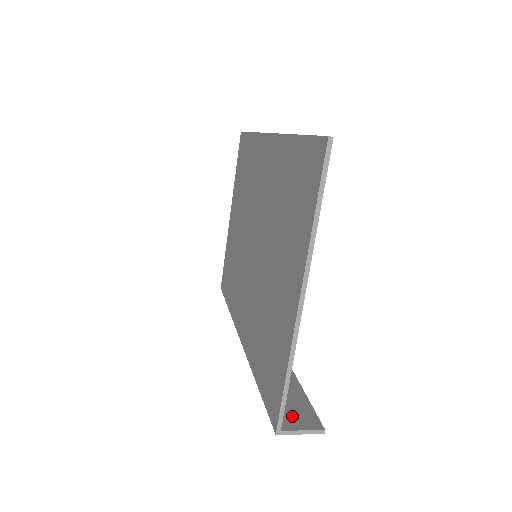
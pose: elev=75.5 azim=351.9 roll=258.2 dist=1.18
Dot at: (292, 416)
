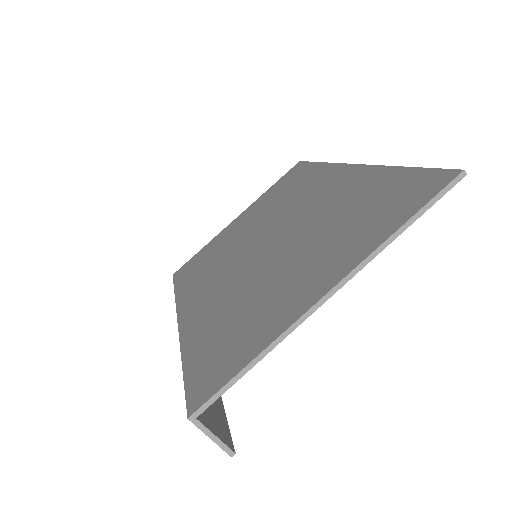
Dot at: (209, 415)
